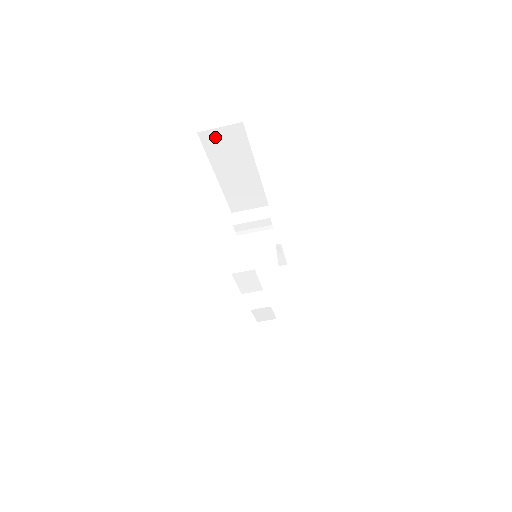
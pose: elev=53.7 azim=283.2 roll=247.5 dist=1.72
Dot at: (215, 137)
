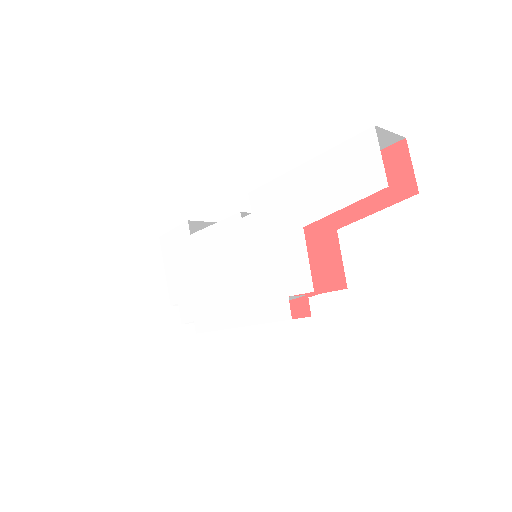
Dot at: occluded
